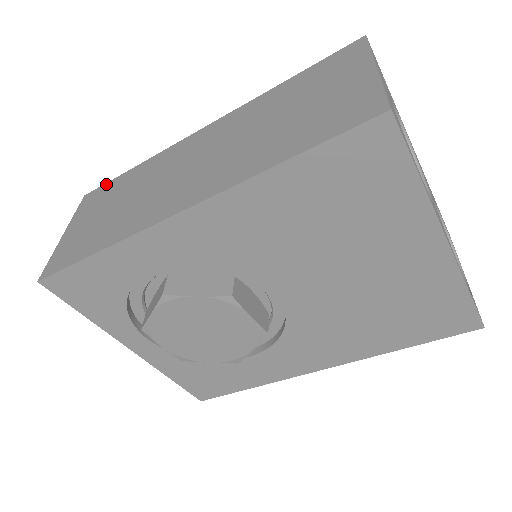
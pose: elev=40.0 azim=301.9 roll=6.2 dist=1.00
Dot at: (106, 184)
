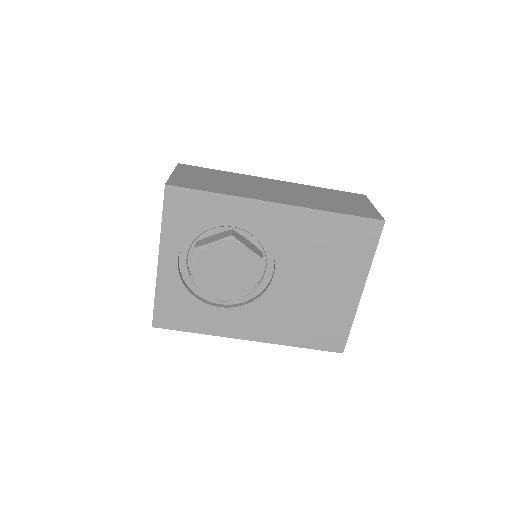
Dot at: (199, 167)
